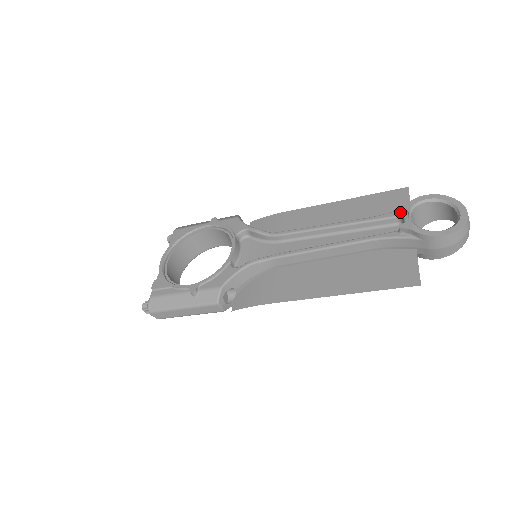
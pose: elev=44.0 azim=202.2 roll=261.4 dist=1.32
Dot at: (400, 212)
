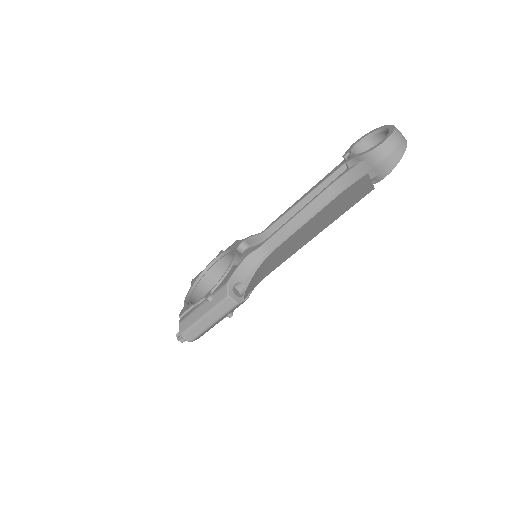
Dot at: (345, 156)
